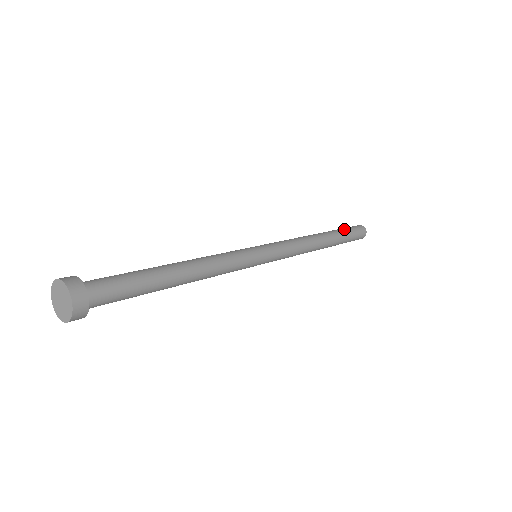
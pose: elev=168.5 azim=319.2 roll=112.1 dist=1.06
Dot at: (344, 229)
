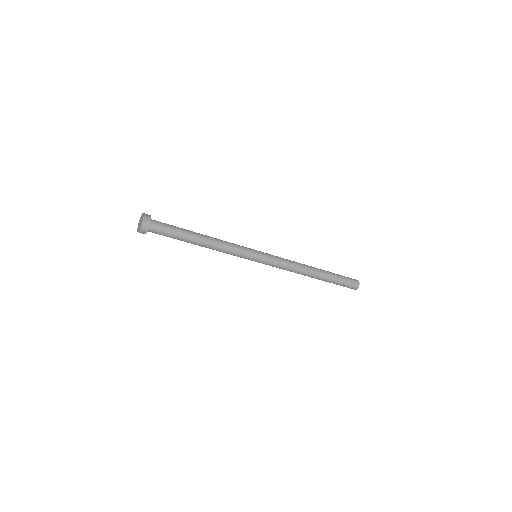
Dot at: (338, 275)
